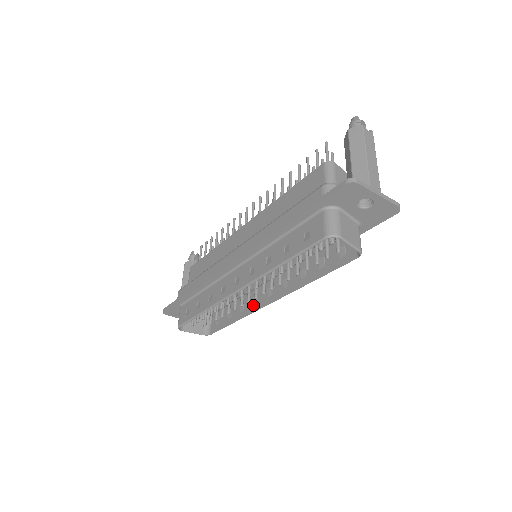
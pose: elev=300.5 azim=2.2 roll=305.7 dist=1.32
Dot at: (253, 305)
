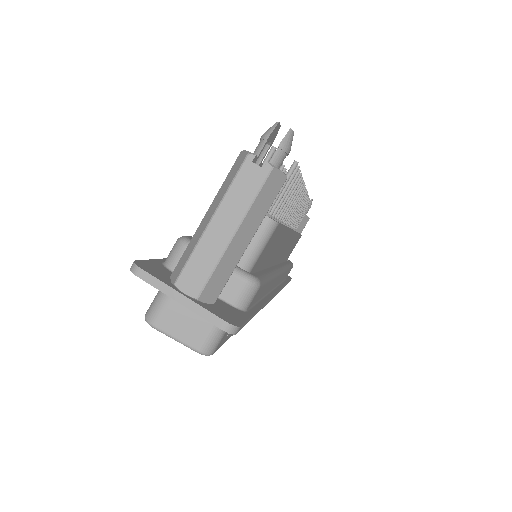
Dot at: occluded
